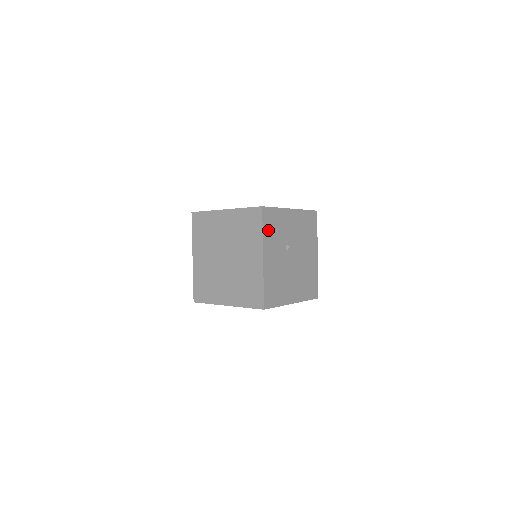
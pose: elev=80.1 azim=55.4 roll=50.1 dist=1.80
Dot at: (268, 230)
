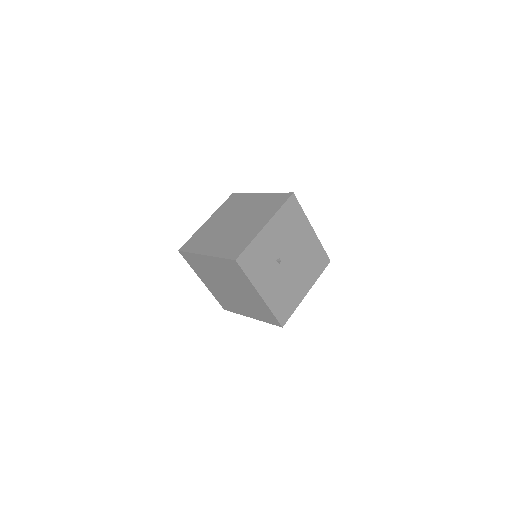
Dot at: (252, 270)
